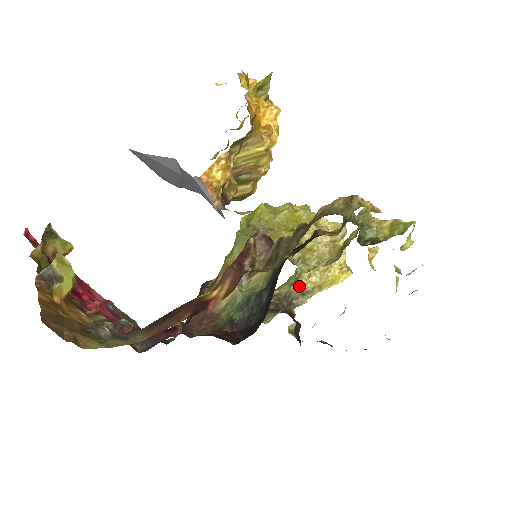
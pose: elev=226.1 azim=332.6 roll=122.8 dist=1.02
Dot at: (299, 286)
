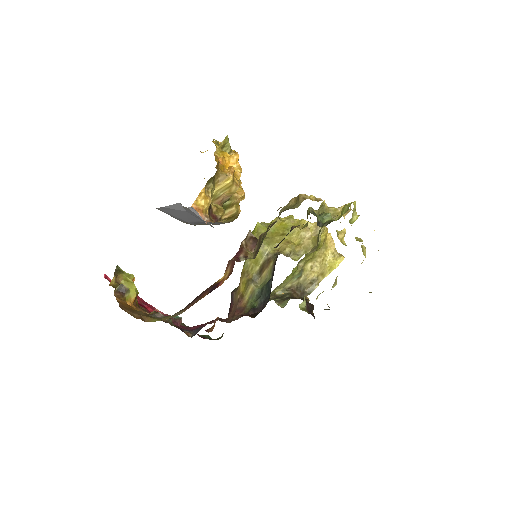
Dot at: (306, 277)
